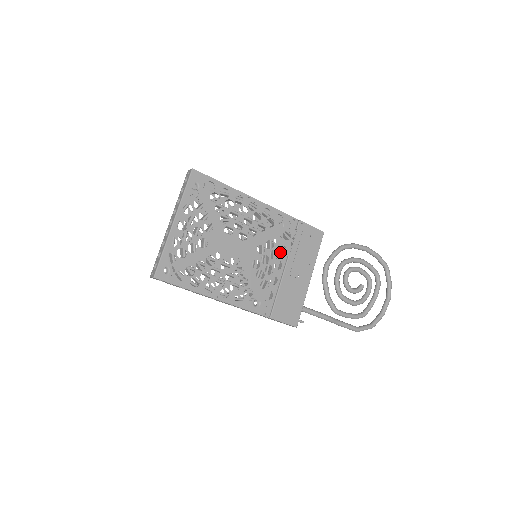
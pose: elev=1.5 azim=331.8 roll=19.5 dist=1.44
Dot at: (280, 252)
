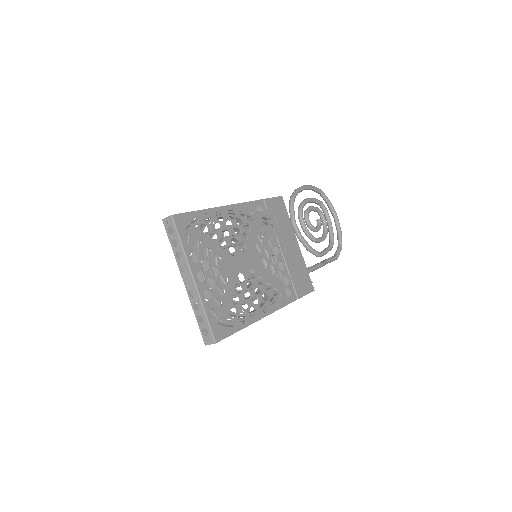
Dot at: occluded
